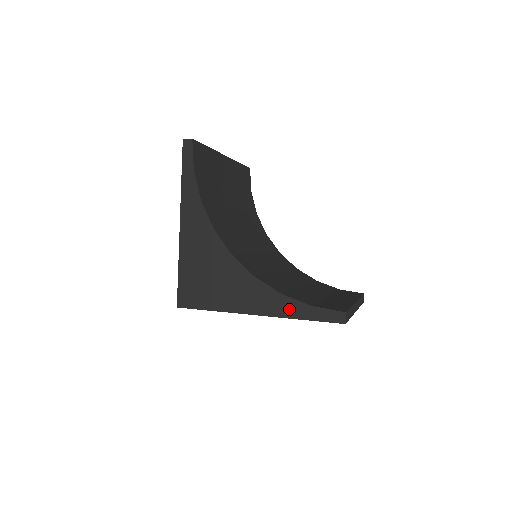
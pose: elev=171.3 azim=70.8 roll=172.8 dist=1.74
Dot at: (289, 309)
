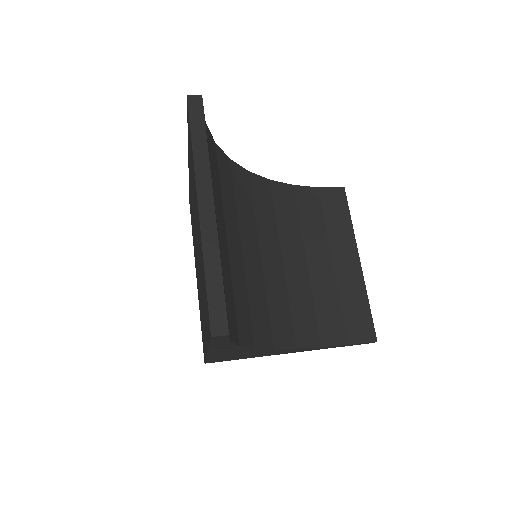
Dot at: occluded
